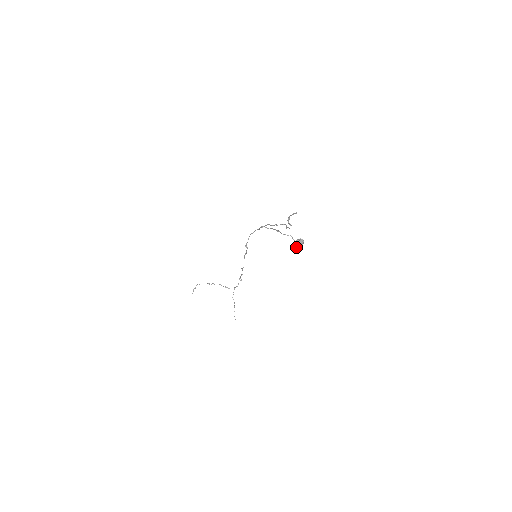
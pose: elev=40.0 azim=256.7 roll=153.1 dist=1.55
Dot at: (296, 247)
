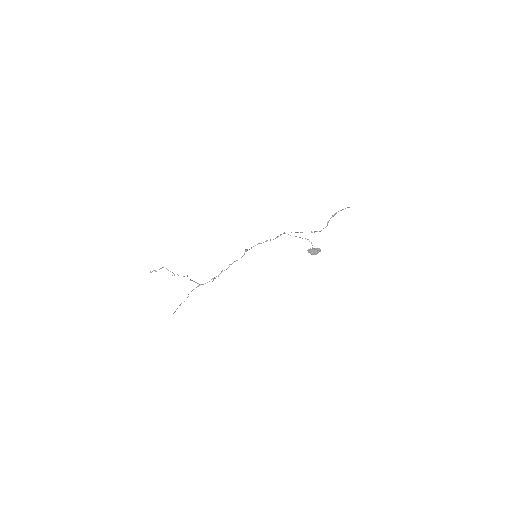
Dot at: (312, 251)
